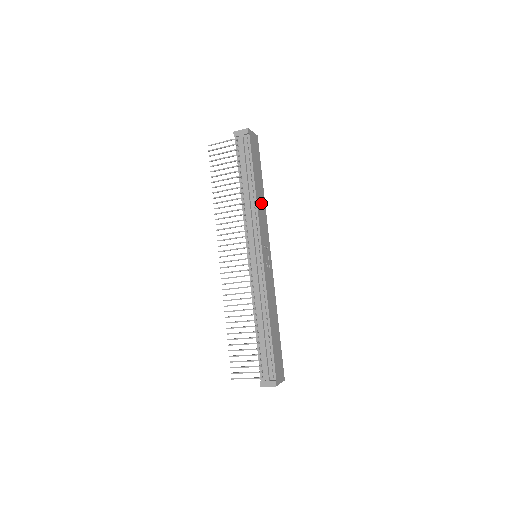
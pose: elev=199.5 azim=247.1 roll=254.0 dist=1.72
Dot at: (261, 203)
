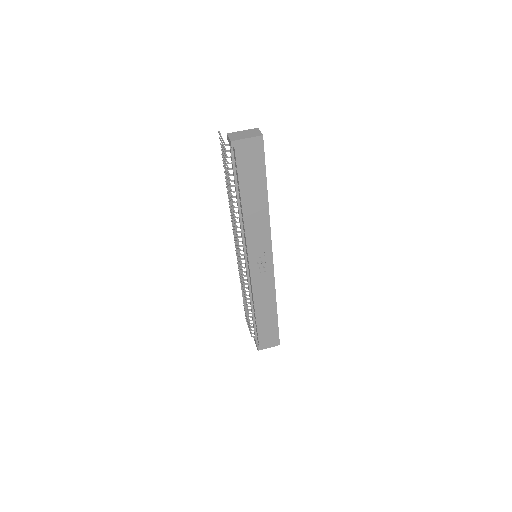
Dot at: (257, 216)
